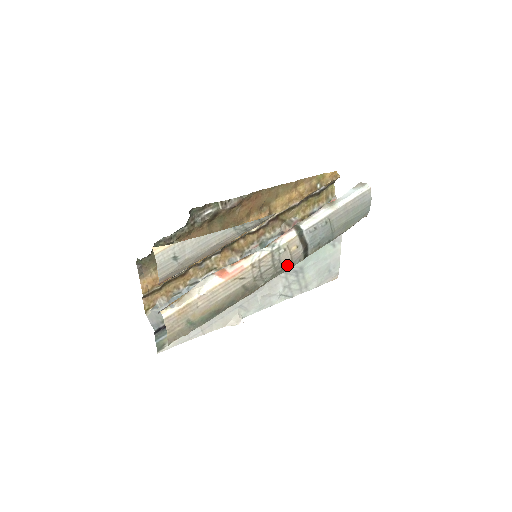
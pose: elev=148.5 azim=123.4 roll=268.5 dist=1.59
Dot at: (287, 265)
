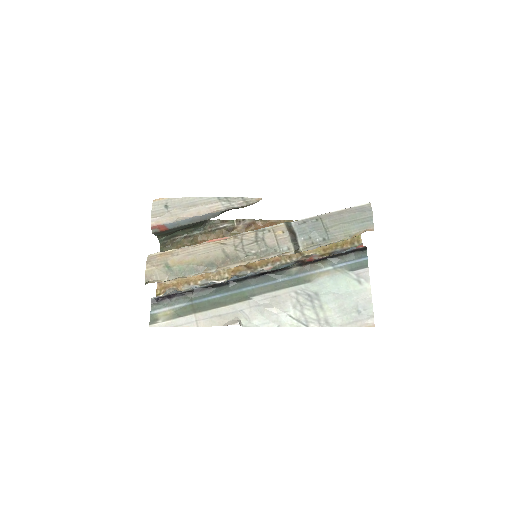
Dot at: (273, 247)
